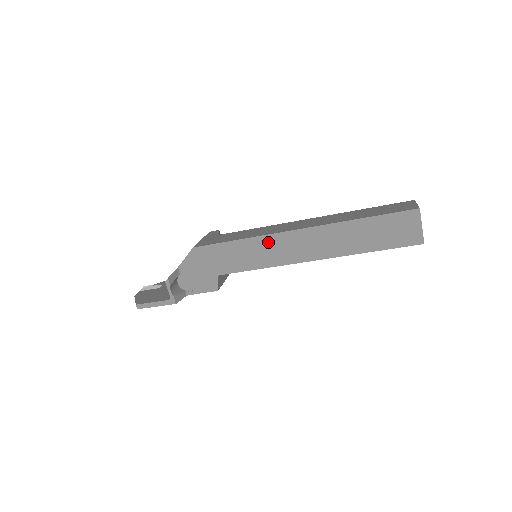
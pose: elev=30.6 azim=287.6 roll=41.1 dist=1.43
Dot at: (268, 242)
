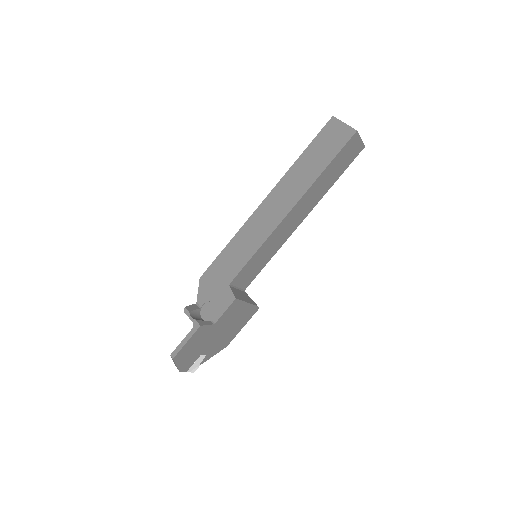
Dot at: (250, 226)
